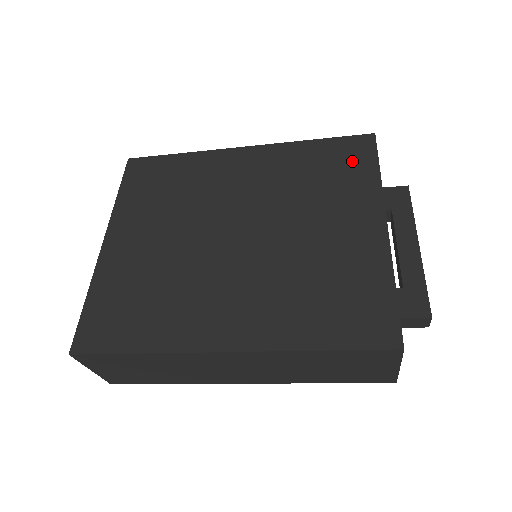
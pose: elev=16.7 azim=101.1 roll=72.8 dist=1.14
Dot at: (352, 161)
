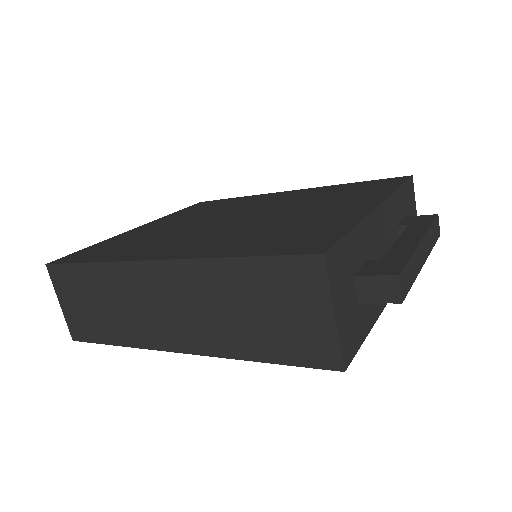
Dot at: (377, 186)
